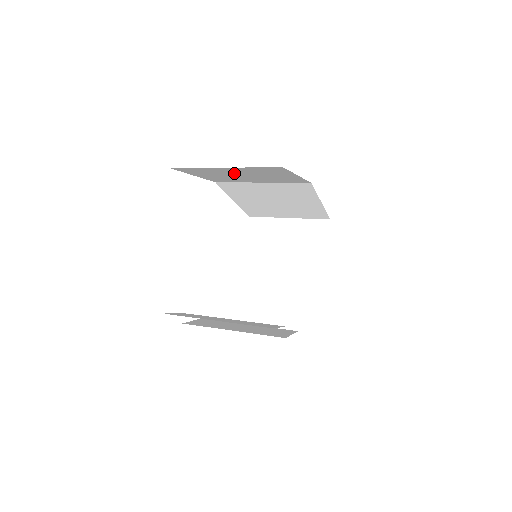
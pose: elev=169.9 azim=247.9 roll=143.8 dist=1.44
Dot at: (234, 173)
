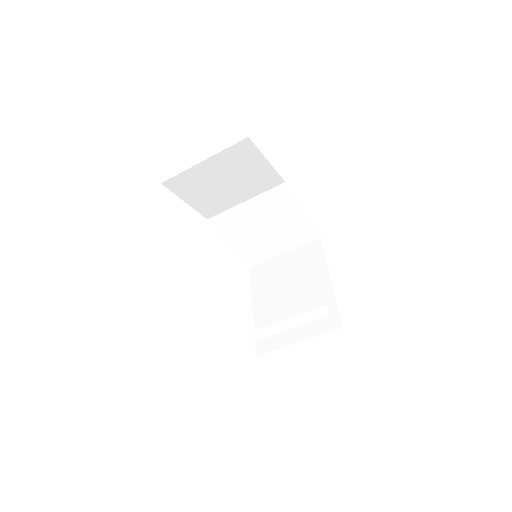
Dot at: (215, 178)
